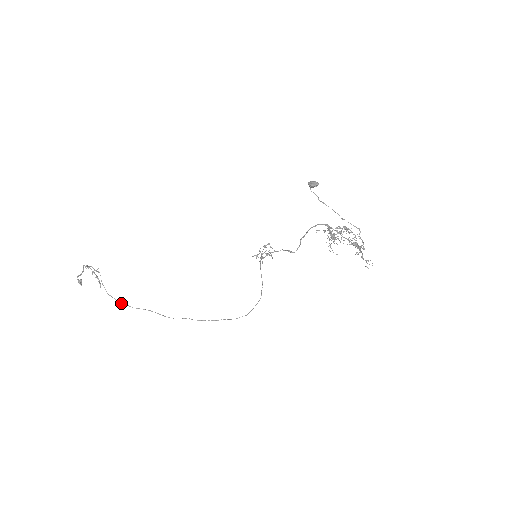
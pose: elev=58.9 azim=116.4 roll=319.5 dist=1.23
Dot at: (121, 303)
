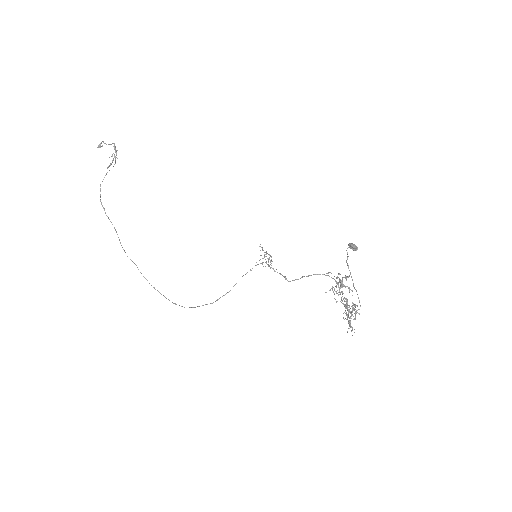
Dot at: occluded
